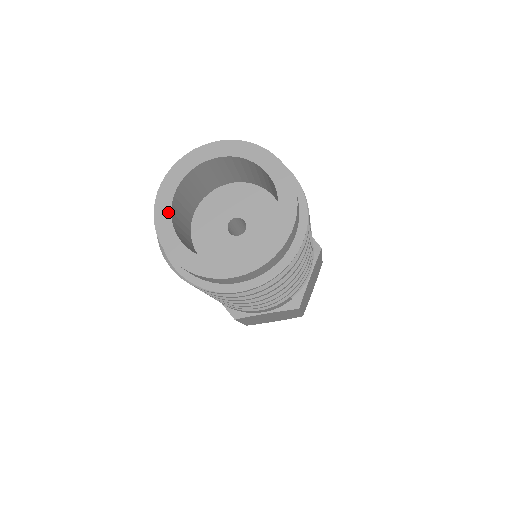
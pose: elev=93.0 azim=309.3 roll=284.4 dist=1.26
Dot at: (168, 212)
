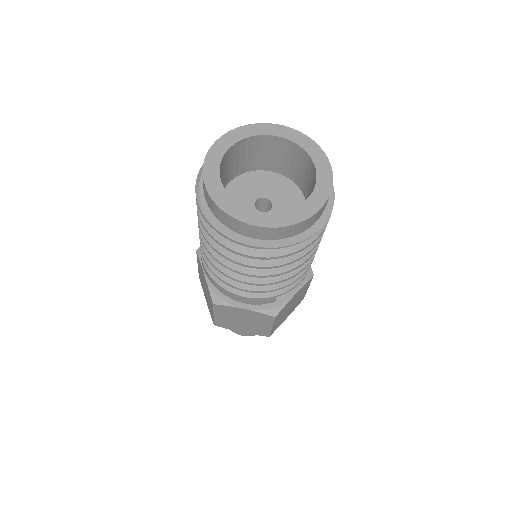
Dot at: (219, 157)
